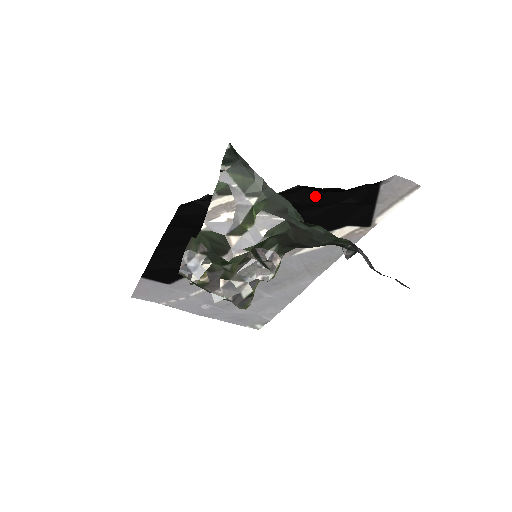
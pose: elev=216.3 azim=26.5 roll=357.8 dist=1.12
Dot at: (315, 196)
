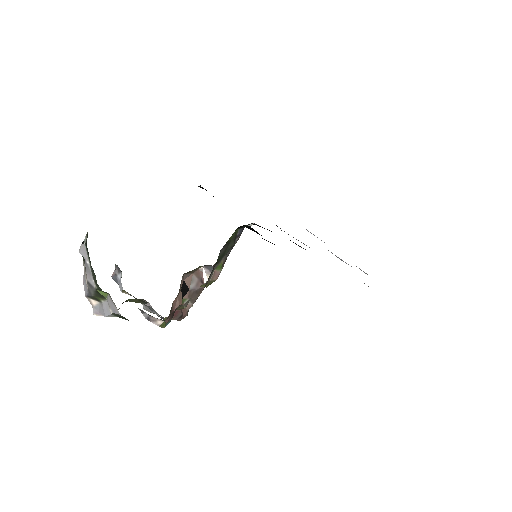
Dot at: occluded
